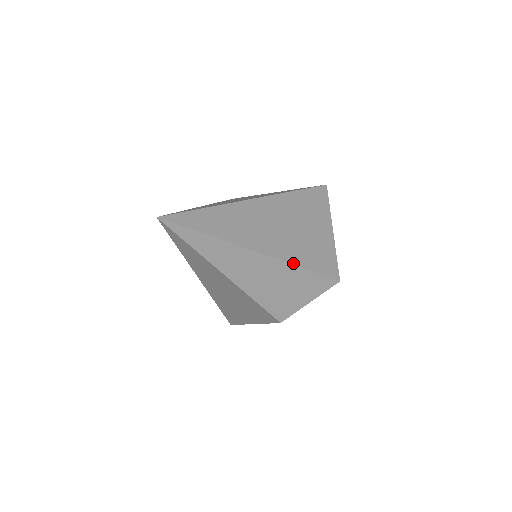
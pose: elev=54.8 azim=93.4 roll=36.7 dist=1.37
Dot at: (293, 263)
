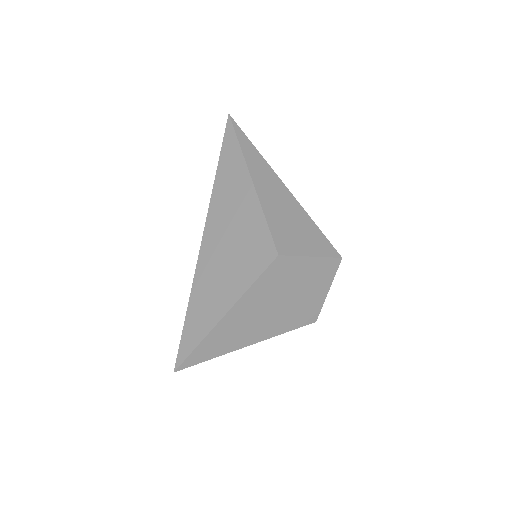
Dot at: (305, 212)
